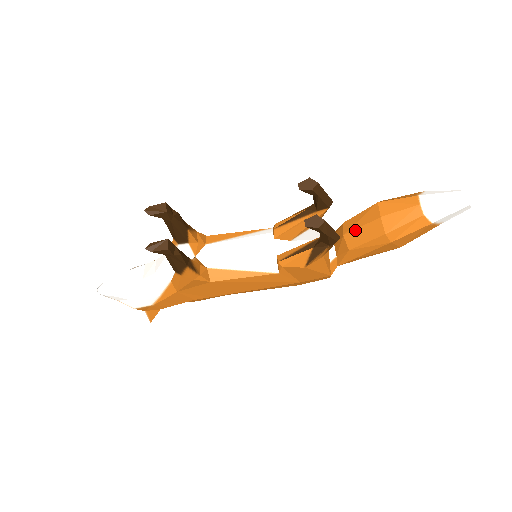
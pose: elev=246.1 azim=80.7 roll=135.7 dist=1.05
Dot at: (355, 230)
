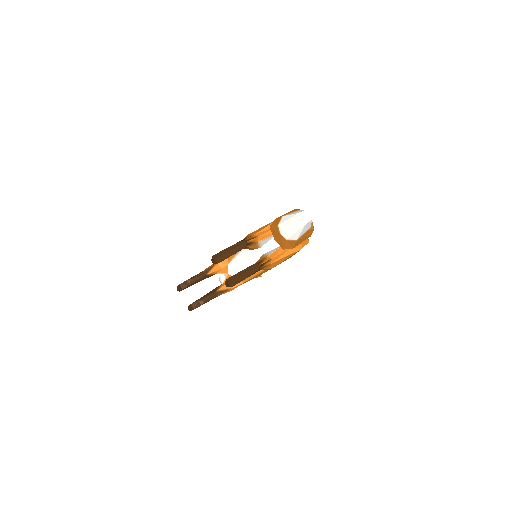
Dot at: occluded
